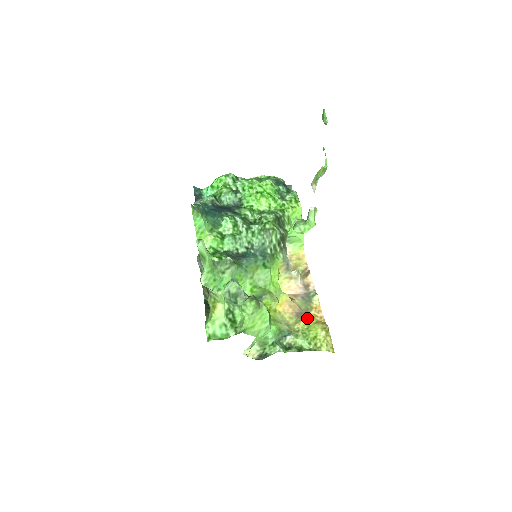
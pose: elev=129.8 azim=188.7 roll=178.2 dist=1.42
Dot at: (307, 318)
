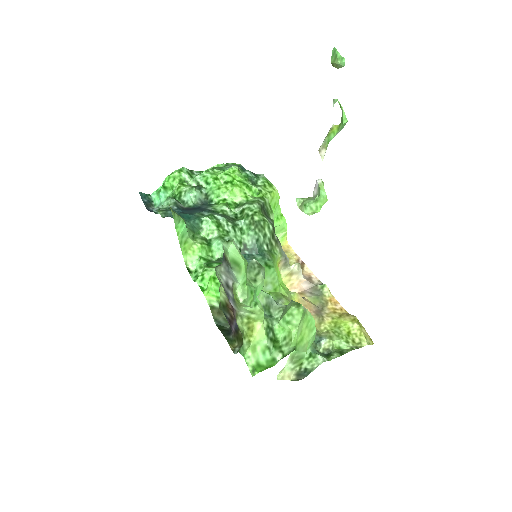
Dot at: (328, 314)
